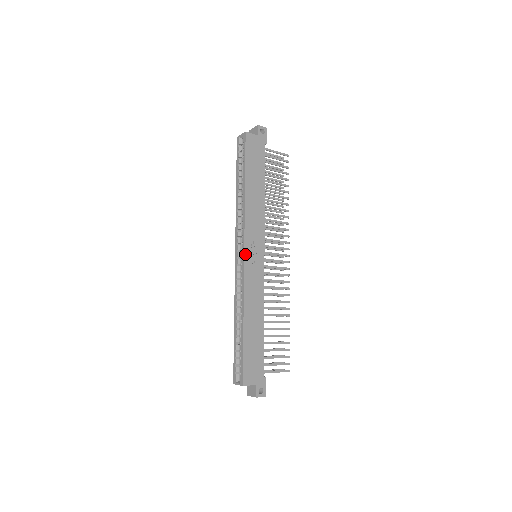
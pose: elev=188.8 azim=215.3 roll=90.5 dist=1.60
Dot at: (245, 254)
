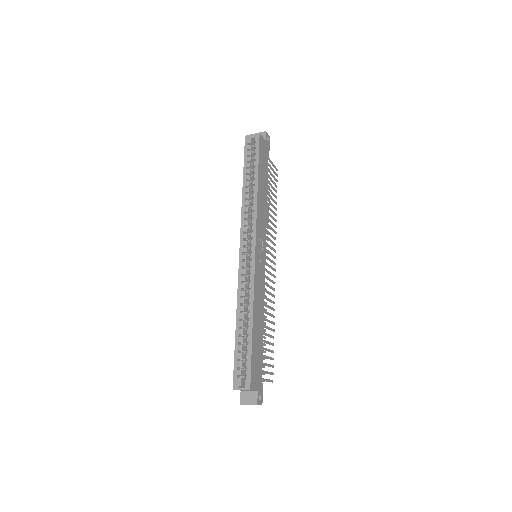
Dot at: (256, 250)
